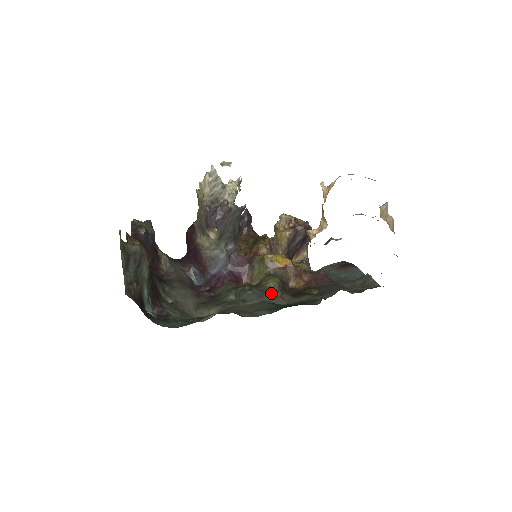
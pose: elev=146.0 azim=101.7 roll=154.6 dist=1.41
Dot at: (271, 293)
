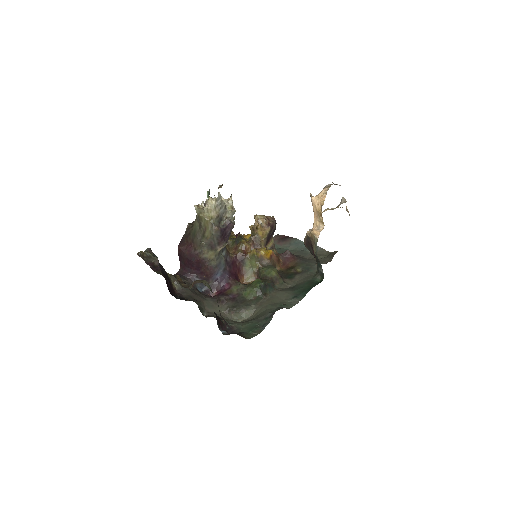
Dot at: (277, 281)
